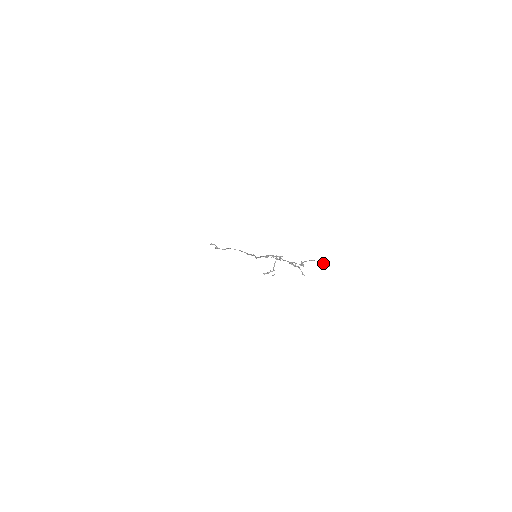
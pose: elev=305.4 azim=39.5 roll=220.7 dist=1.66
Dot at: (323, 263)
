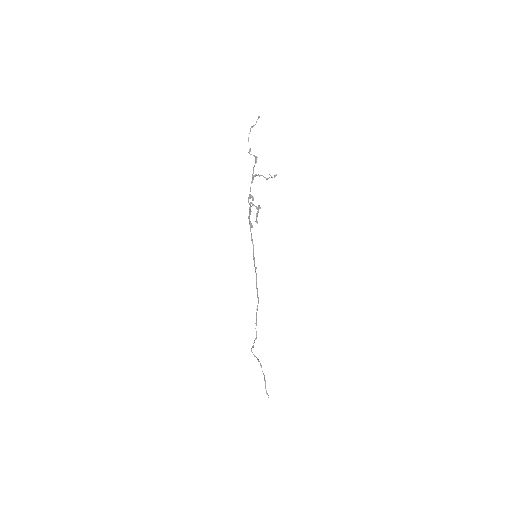
Dot at: occluded
